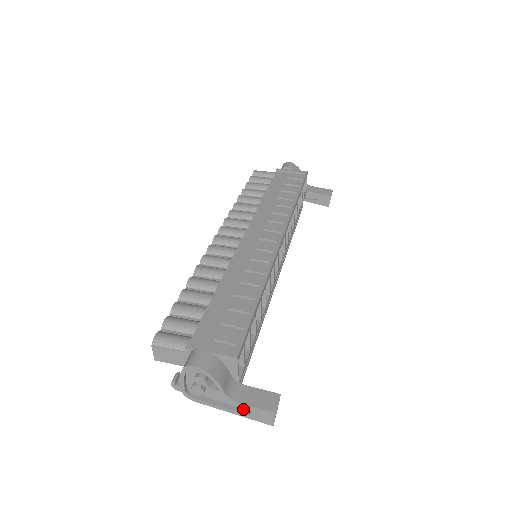
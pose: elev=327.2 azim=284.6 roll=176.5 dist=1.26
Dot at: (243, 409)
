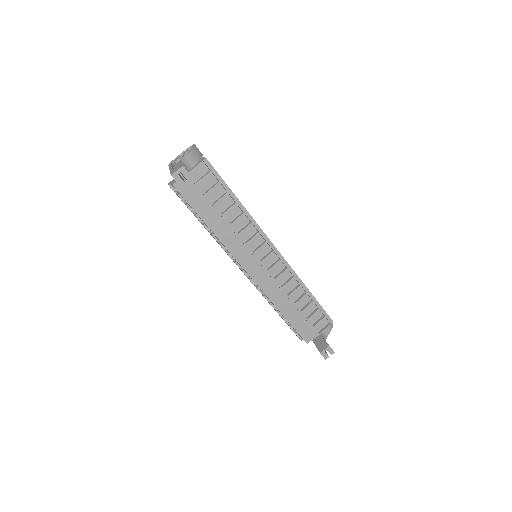
Dot at: occluded
